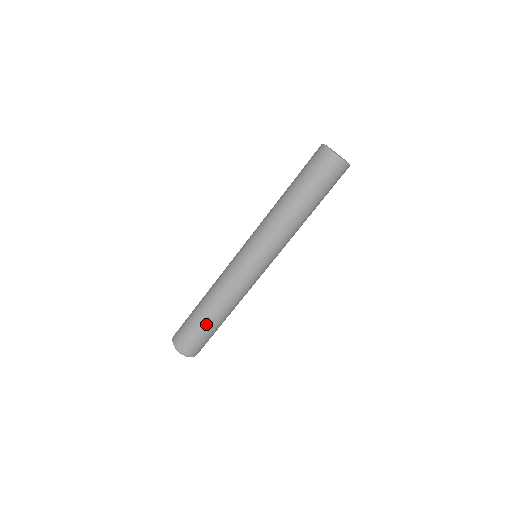
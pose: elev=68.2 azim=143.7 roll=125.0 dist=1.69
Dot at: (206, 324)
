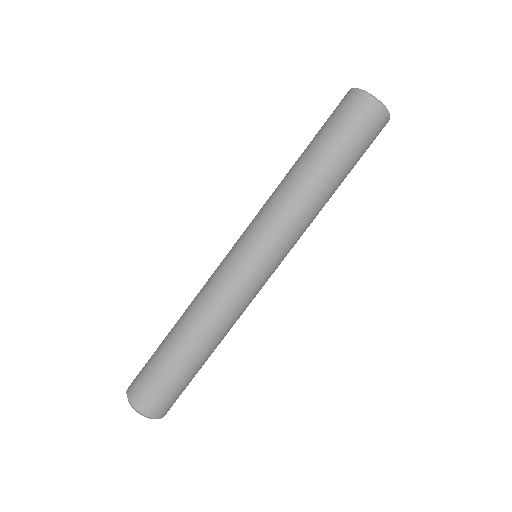
Dot at: (192, 368)
